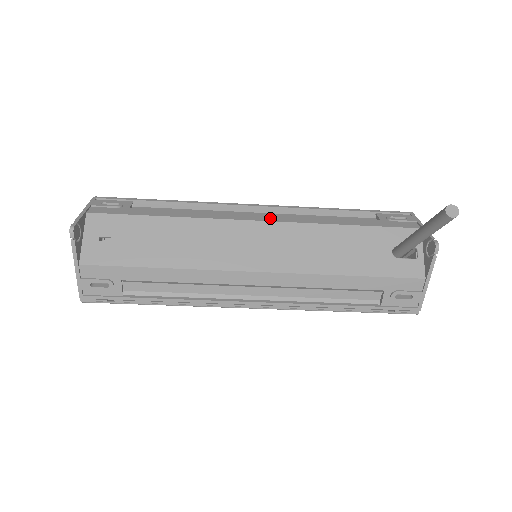
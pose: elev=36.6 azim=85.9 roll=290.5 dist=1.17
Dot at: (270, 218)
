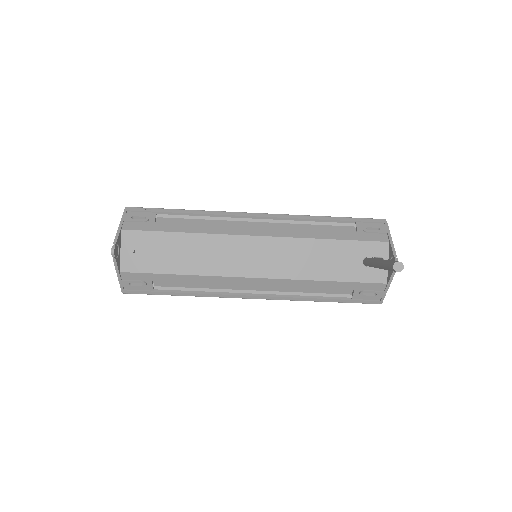
Dot at: (267, 232)
